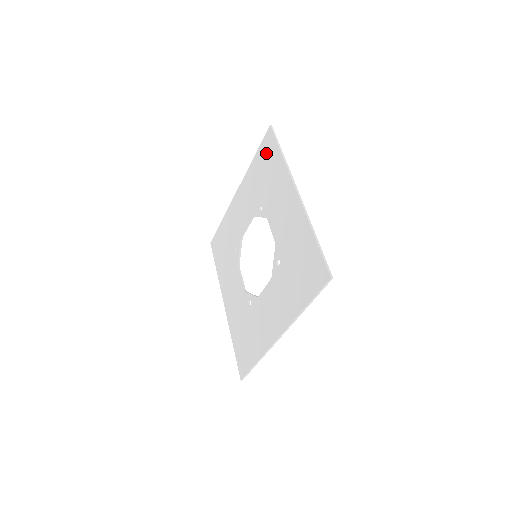
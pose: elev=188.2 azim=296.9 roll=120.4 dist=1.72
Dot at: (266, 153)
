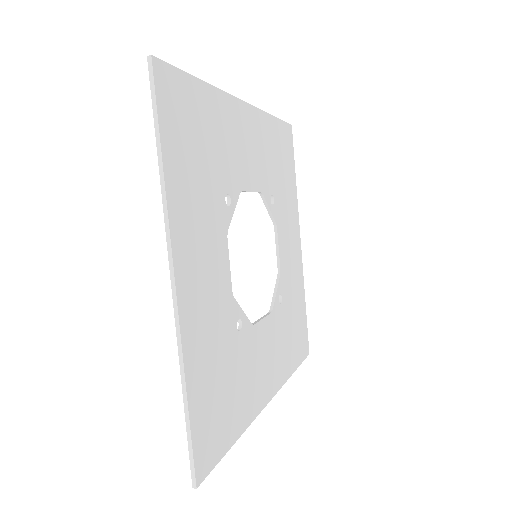
Dot at: (178, 112)
